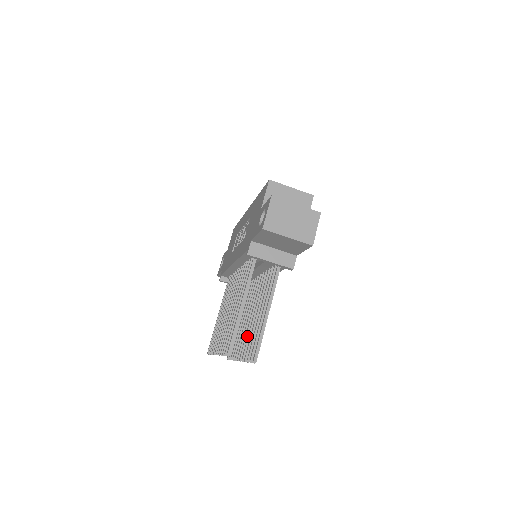
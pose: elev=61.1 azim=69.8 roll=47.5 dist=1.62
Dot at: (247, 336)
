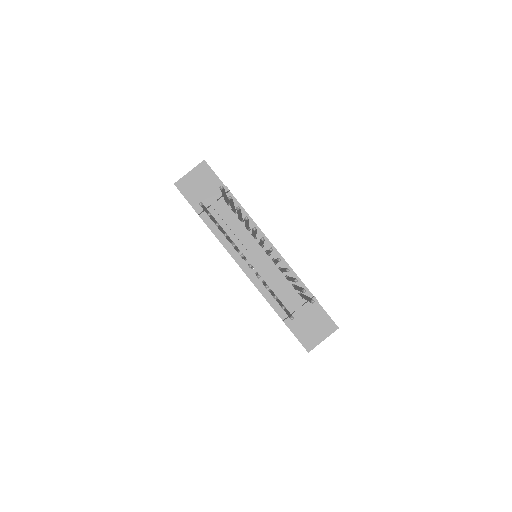
Dot at: occluded
